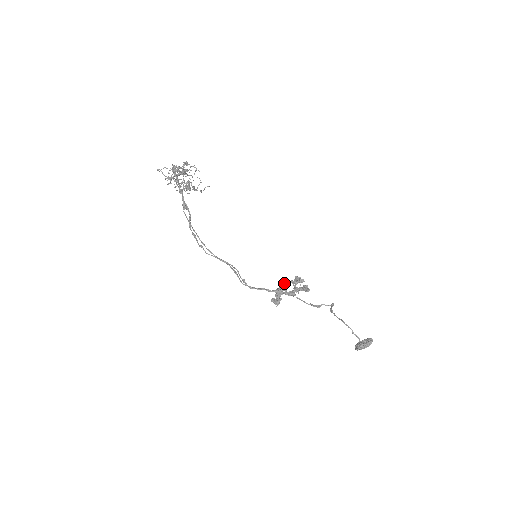
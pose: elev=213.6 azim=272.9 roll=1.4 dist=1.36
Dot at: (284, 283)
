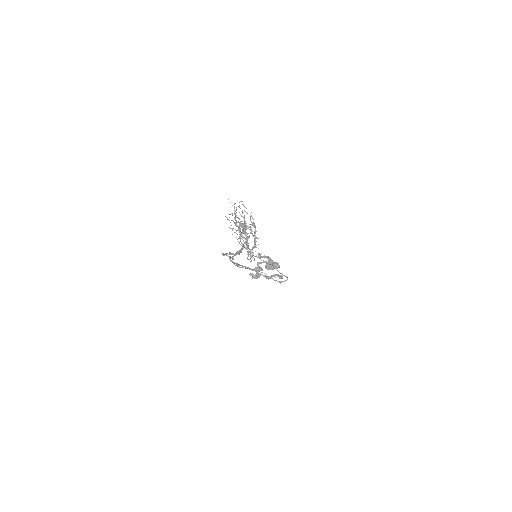
Dot at: (261, 263)
